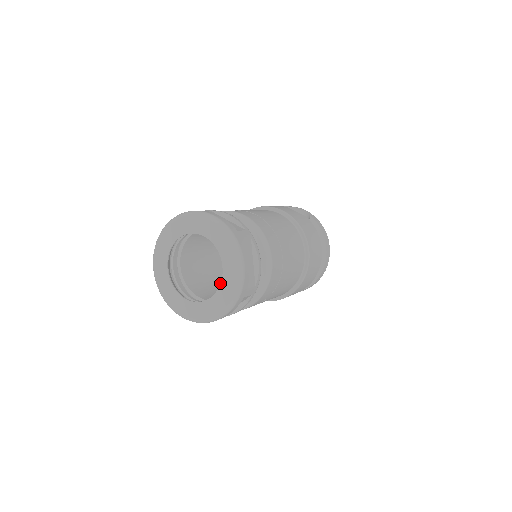
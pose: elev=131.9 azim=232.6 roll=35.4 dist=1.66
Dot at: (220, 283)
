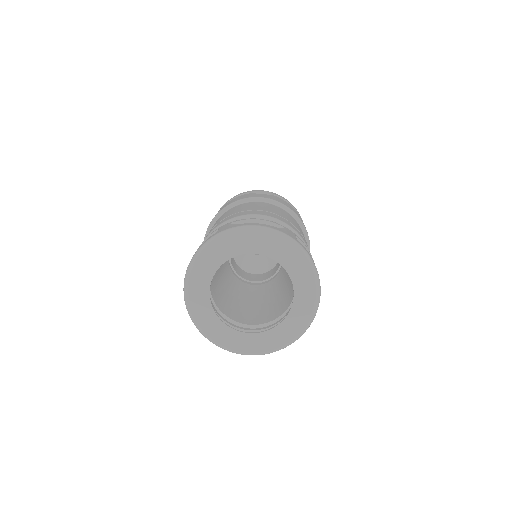
Dot at: (247, 300)
